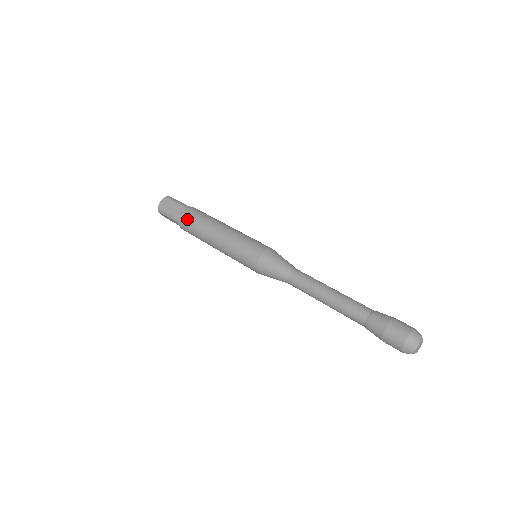
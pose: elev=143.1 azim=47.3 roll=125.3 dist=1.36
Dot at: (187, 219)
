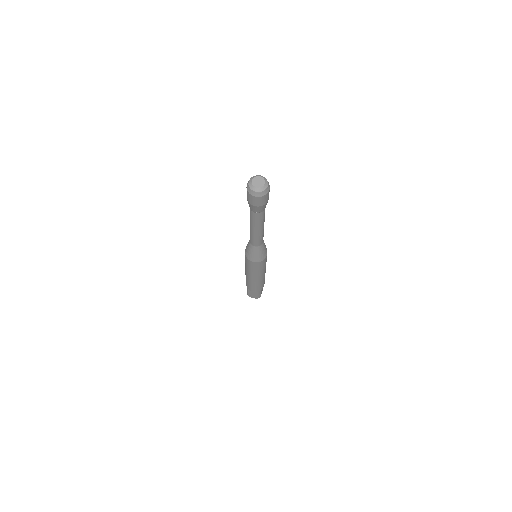
Dot at: occluded
